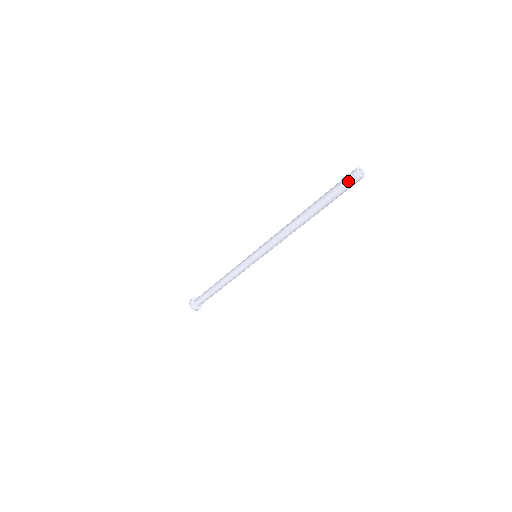
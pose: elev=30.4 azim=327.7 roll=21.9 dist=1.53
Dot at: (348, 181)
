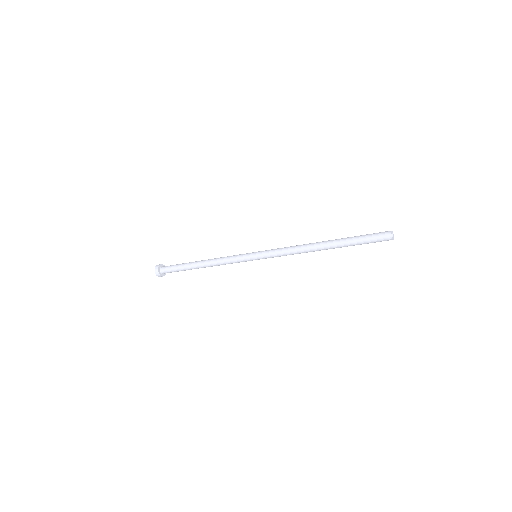
Dot at: (380, 238)
